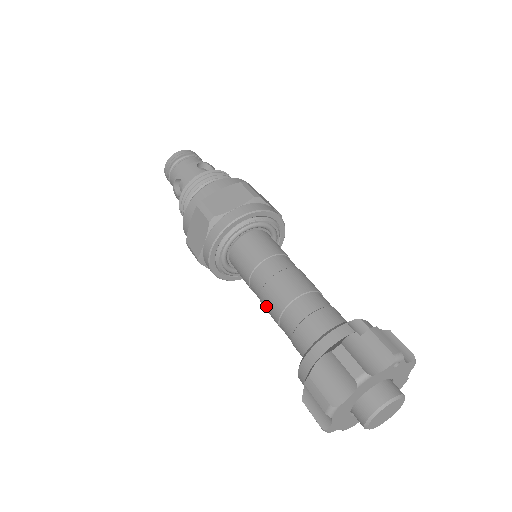
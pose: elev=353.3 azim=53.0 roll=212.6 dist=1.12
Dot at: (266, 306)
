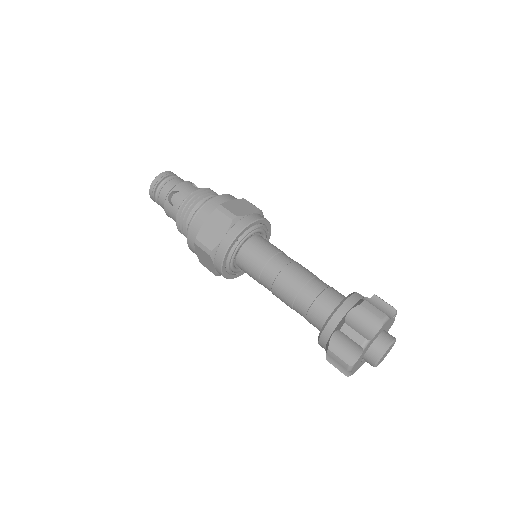
Dot at: (281, 287)
